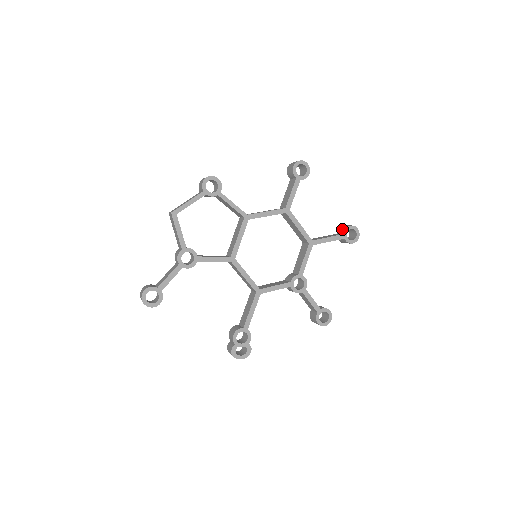
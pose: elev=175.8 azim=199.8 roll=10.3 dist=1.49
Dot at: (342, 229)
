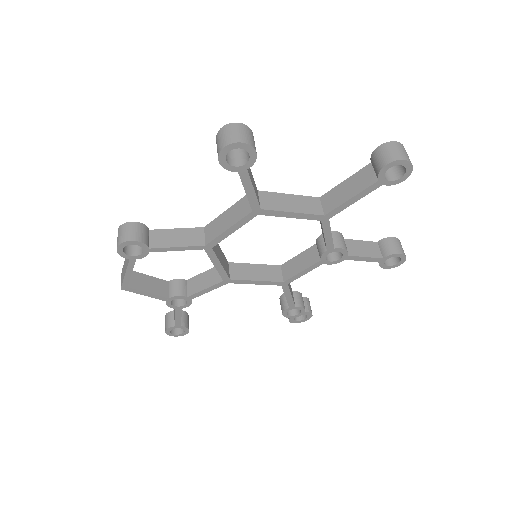
Dot at: (374, 167)
